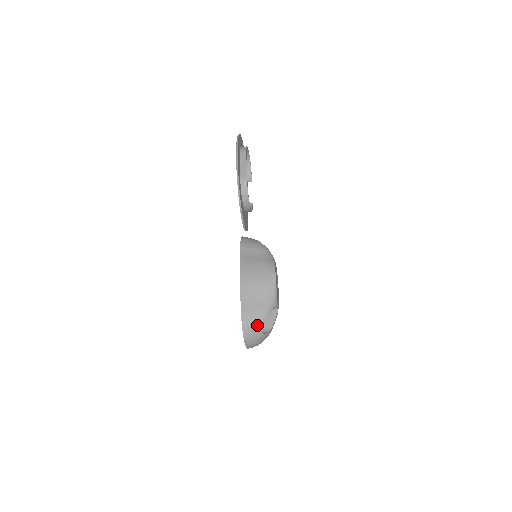
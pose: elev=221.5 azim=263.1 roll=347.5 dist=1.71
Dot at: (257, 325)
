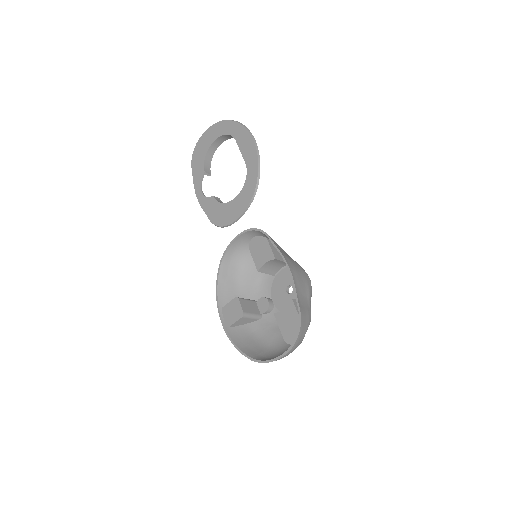
Dot at: (306, 330)
